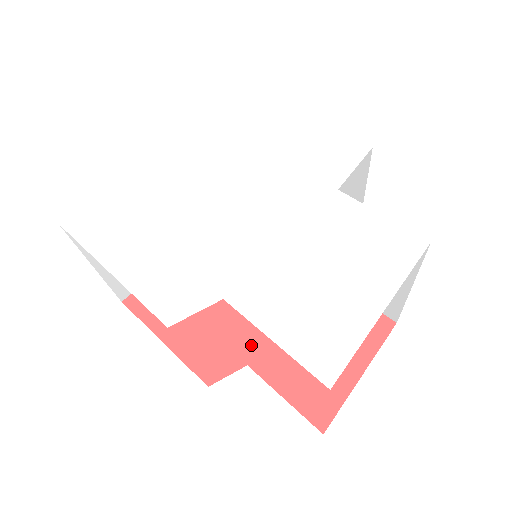
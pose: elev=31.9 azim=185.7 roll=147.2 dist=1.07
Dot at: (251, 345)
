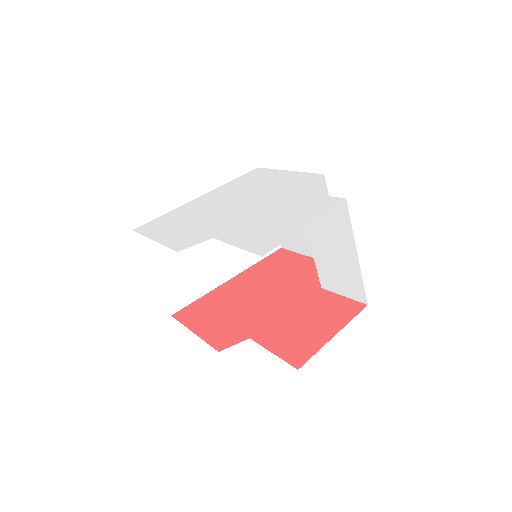
Dot at: (255, 327)
